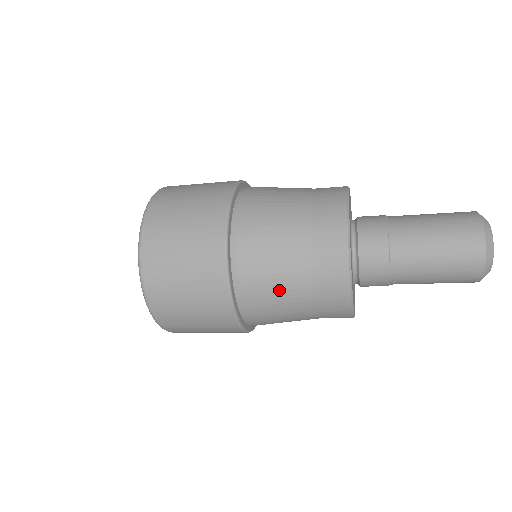
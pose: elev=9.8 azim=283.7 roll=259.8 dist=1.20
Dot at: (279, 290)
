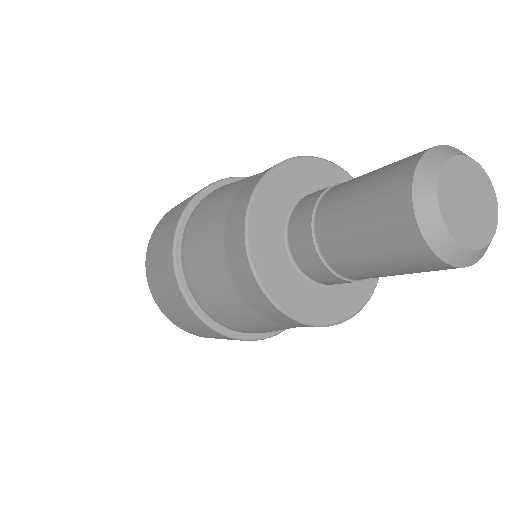
Dot at: (206, 227)
